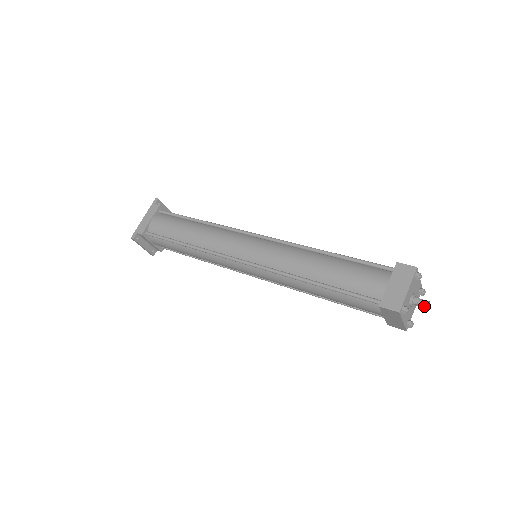
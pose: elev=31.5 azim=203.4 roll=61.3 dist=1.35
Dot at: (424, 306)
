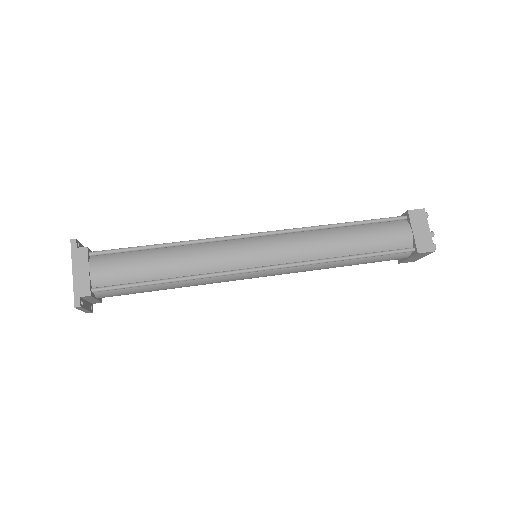
Dot at: occluded
